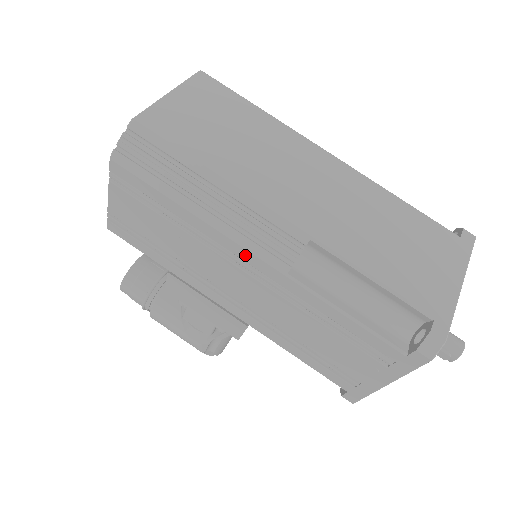
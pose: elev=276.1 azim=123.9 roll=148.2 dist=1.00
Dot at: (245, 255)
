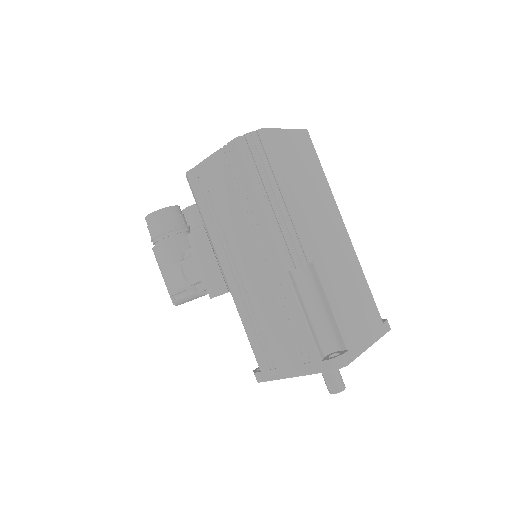
Dot at: (271, 245)
